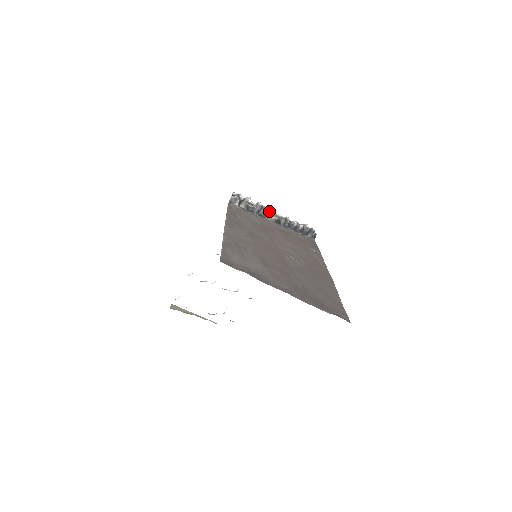
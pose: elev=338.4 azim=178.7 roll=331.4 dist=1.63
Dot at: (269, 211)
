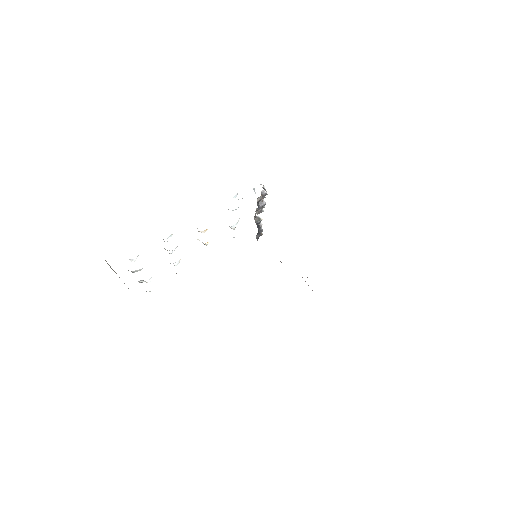
Dot at: occluded
